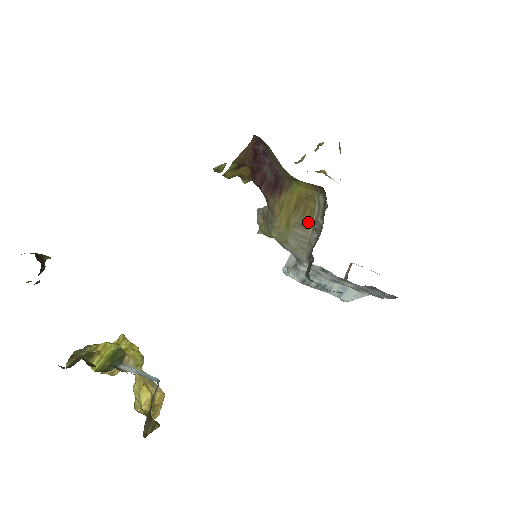
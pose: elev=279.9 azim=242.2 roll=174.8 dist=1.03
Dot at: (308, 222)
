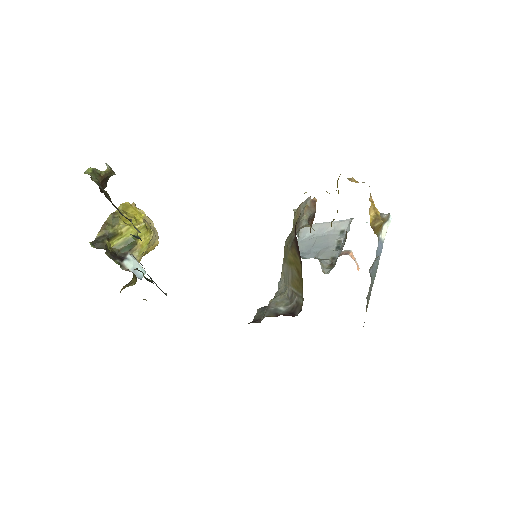
Dot at: (294, 285)
